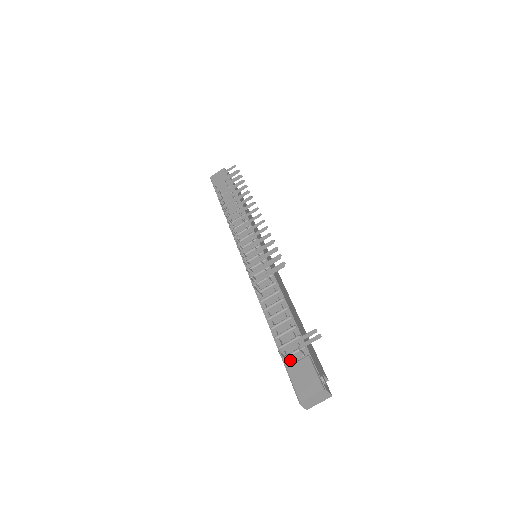
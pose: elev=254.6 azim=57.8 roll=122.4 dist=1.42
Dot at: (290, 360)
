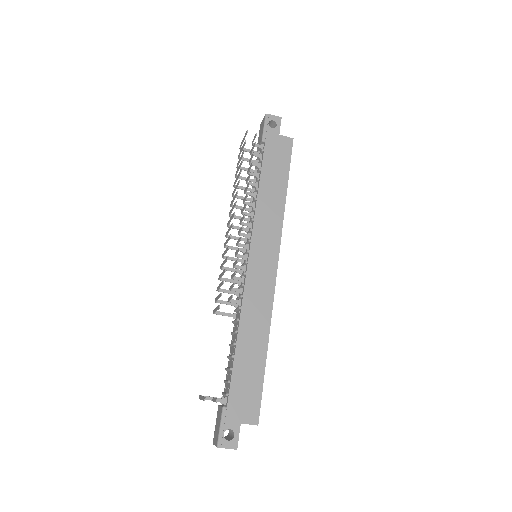
Dot at: occluded
